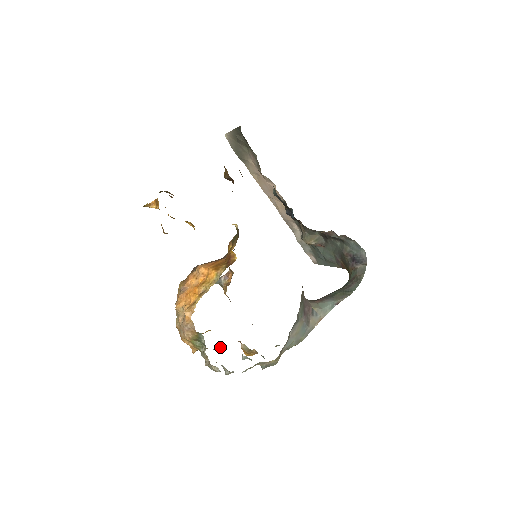
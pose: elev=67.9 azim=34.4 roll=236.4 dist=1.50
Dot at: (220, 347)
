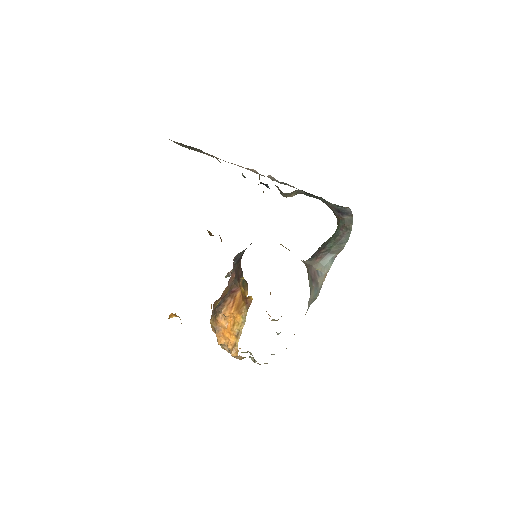
Dot at: occluded
